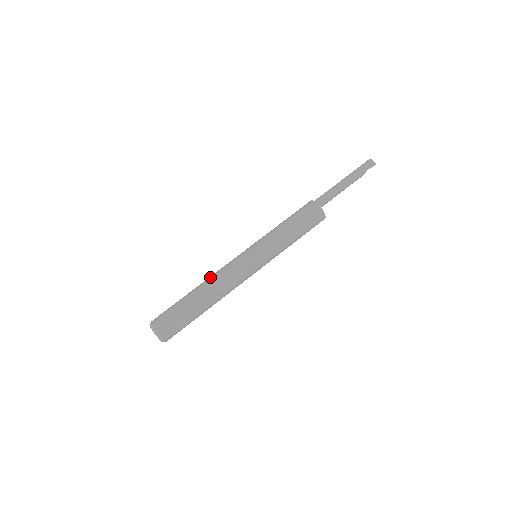
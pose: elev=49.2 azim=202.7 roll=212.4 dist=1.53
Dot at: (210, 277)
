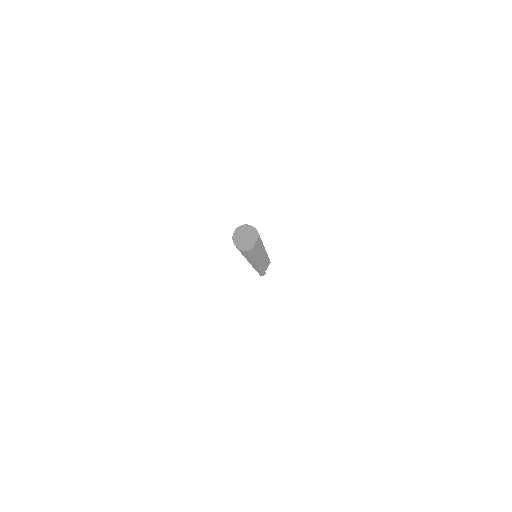
Dot at: occluded
